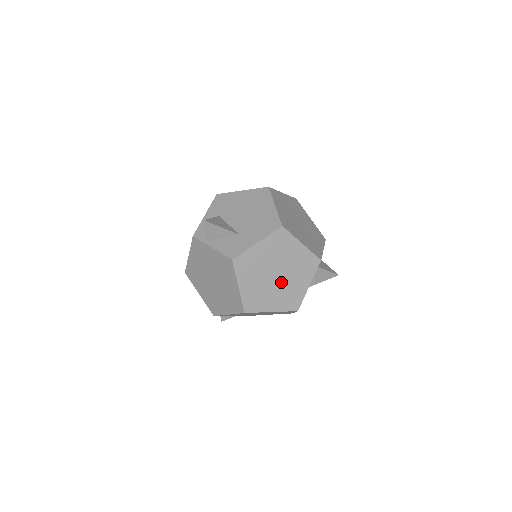
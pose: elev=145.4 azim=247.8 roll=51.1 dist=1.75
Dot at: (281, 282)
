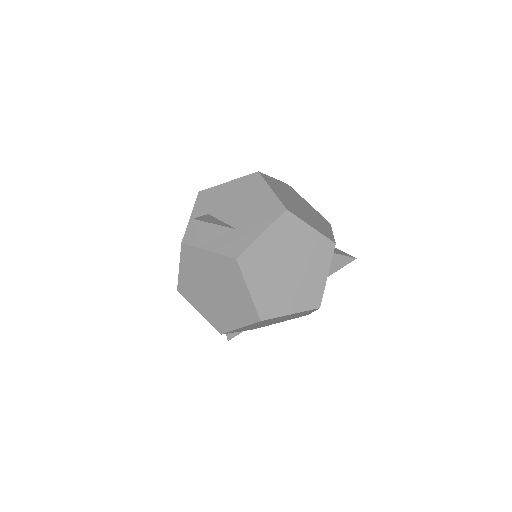
Dot at: (296, 277)
